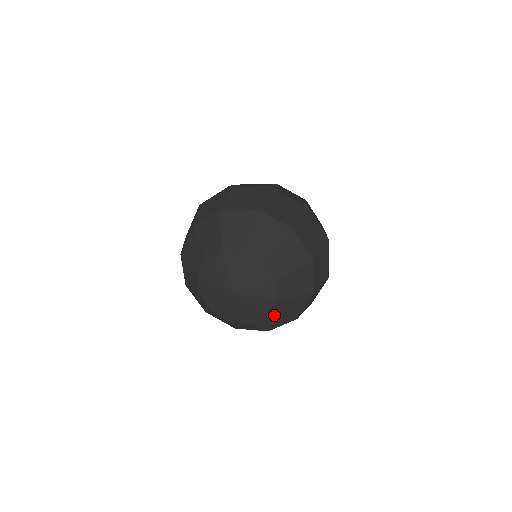
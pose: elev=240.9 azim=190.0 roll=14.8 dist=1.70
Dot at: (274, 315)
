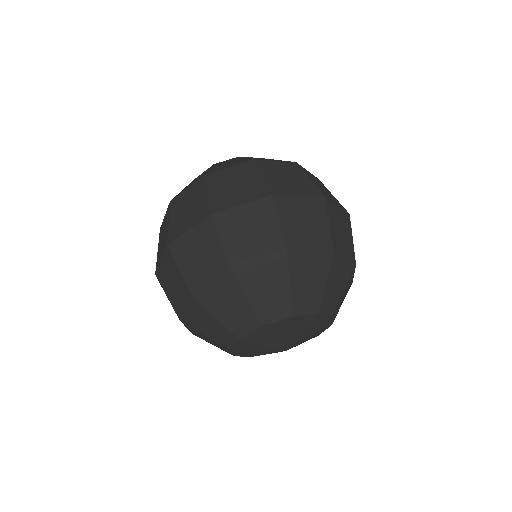
Dot at: occluded
